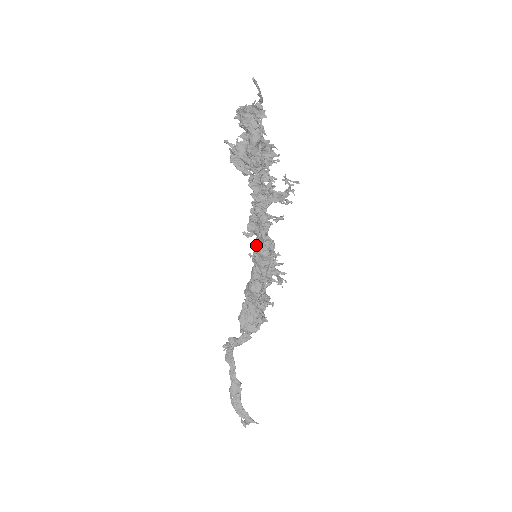
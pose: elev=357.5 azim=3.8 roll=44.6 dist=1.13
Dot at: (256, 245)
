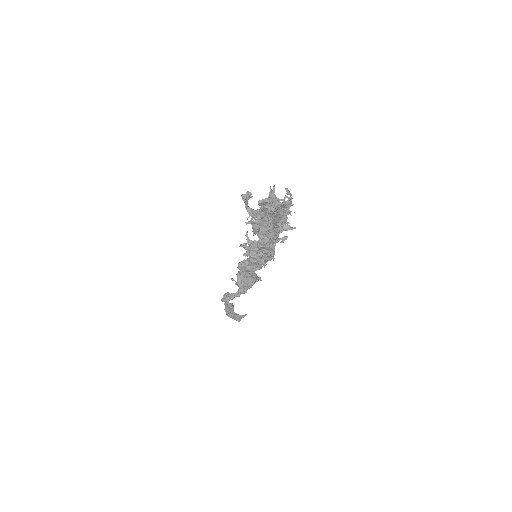
Dot at: (262, 257)
